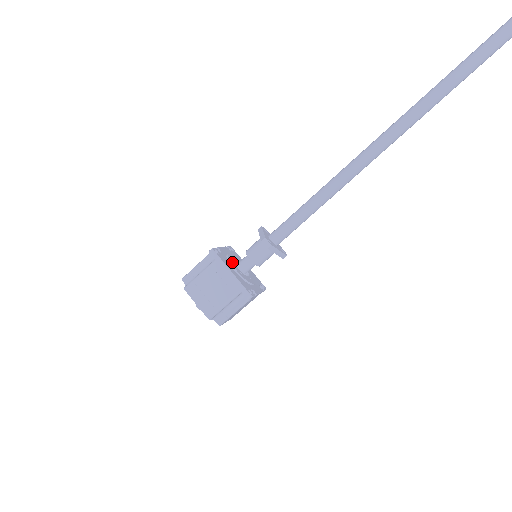
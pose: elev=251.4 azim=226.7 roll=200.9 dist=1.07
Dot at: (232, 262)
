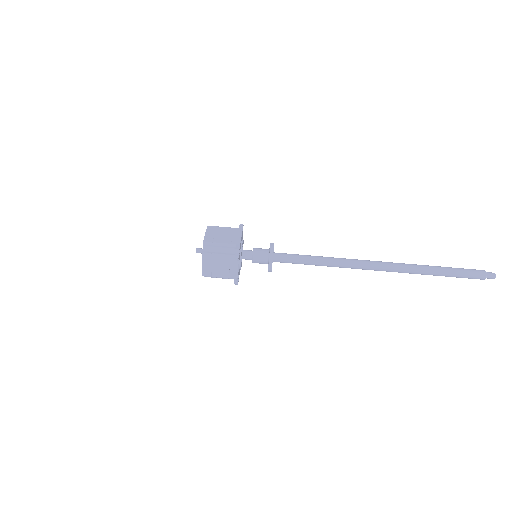
Dot at: occluded
